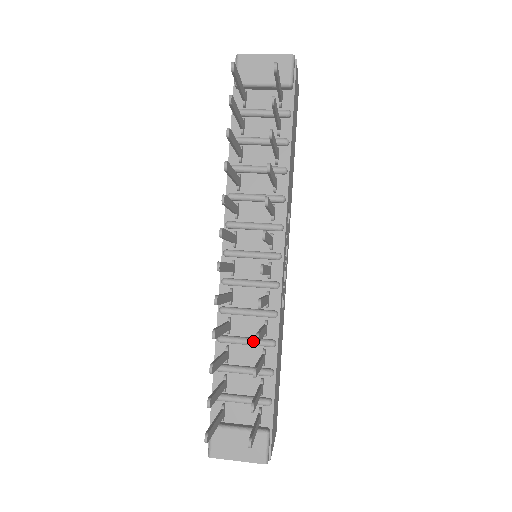
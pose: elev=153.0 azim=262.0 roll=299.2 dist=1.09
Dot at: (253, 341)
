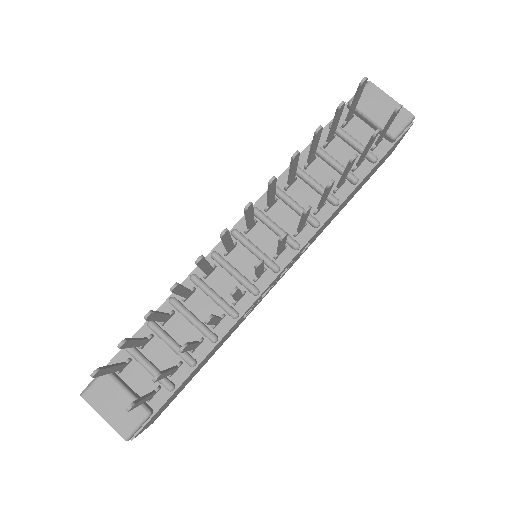
Dot at: (199, 324)
